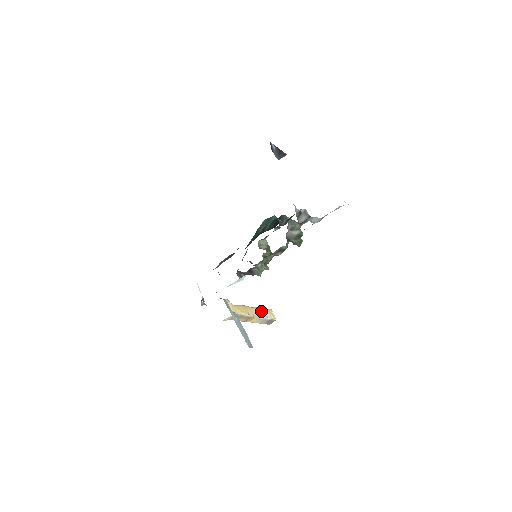
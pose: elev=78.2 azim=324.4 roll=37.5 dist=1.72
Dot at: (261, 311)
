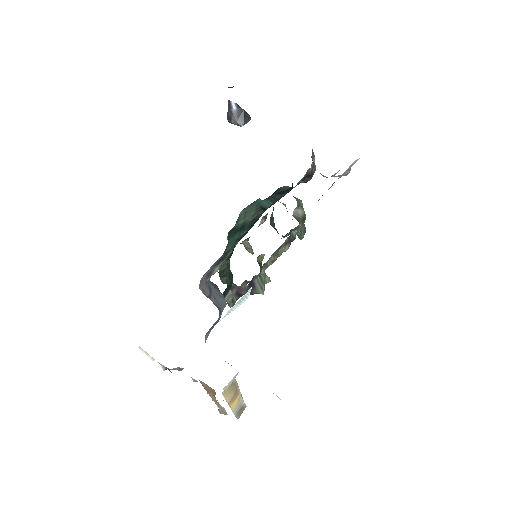
Dot at: occluded
